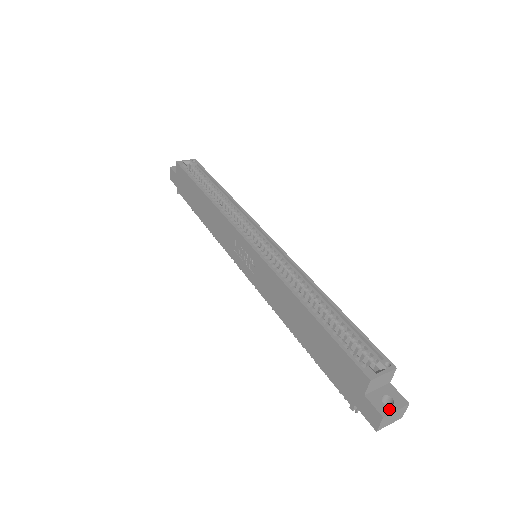
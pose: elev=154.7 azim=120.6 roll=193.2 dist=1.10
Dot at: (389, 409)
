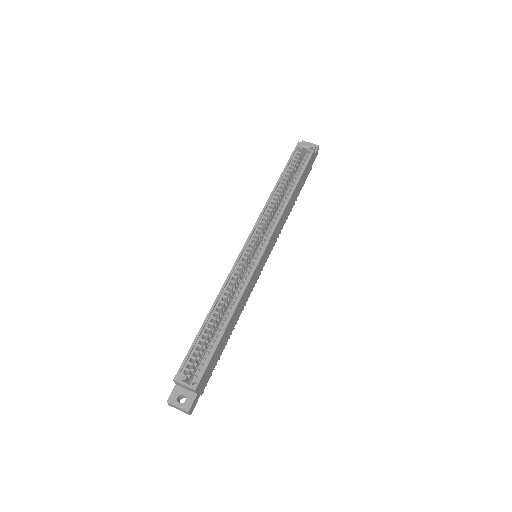
Dot at: (175, 402)
